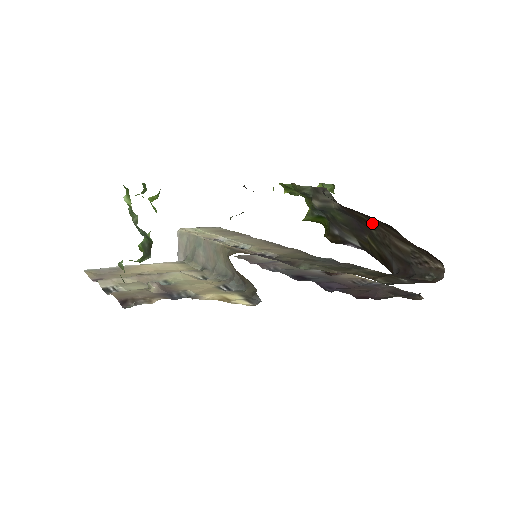
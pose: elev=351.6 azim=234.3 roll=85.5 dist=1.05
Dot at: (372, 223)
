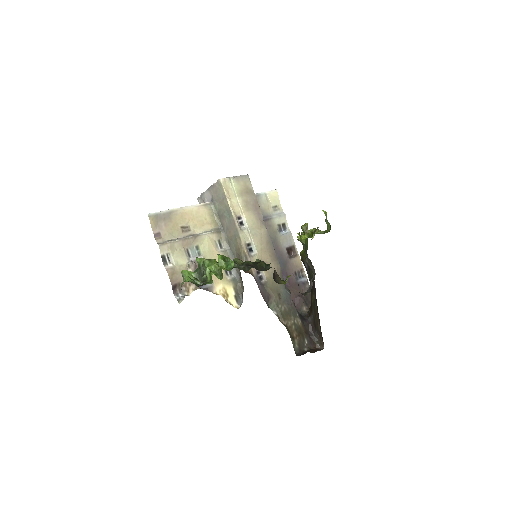
Dot at: occluded
